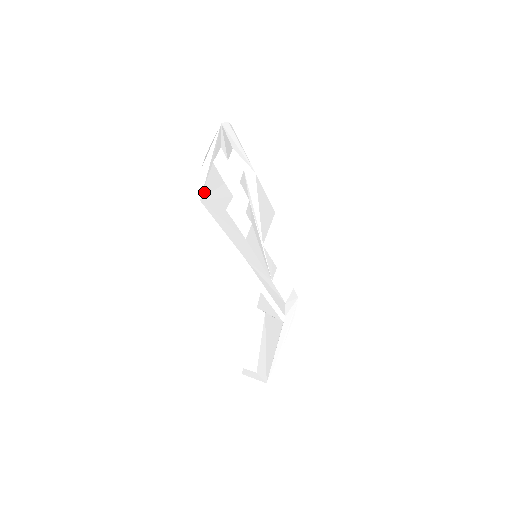
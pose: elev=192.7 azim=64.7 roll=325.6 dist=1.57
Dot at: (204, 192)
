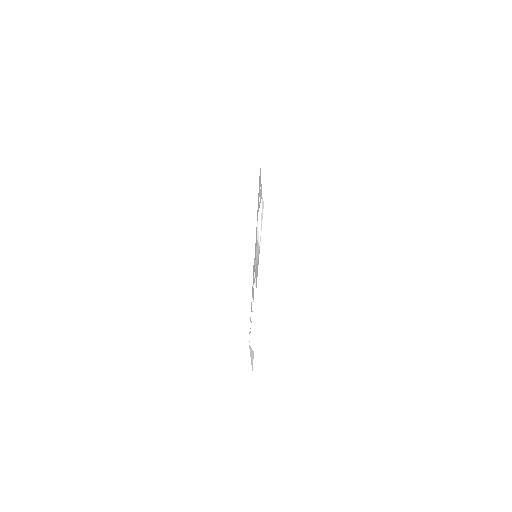
Dot at: (260, 170)
